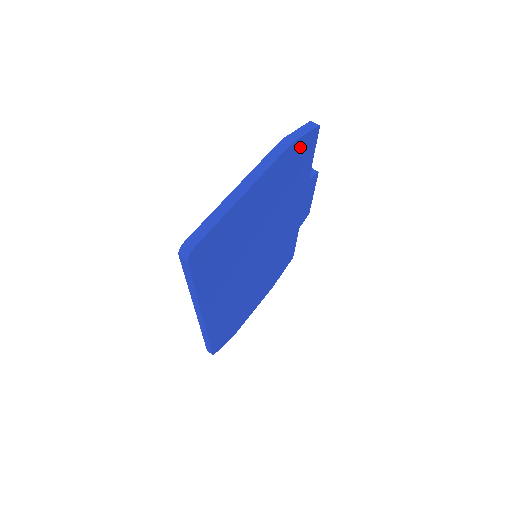
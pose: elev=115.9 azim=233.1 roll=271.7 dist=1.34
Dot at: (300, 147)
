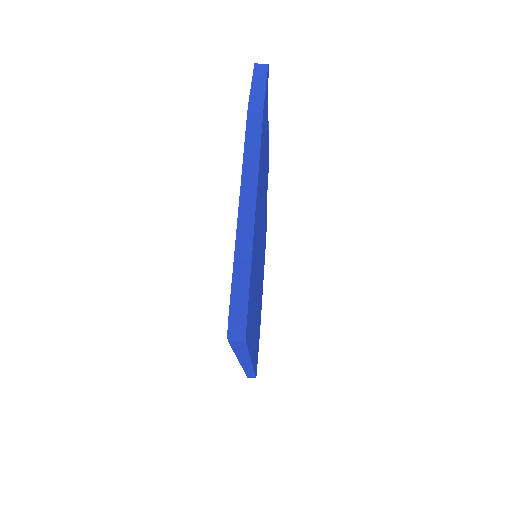
Dot at: (265, 105)
